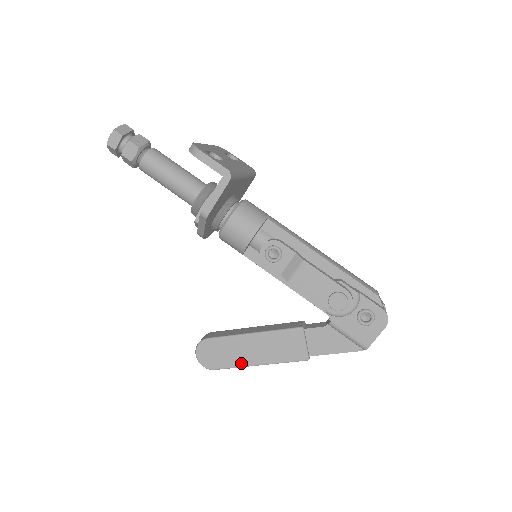
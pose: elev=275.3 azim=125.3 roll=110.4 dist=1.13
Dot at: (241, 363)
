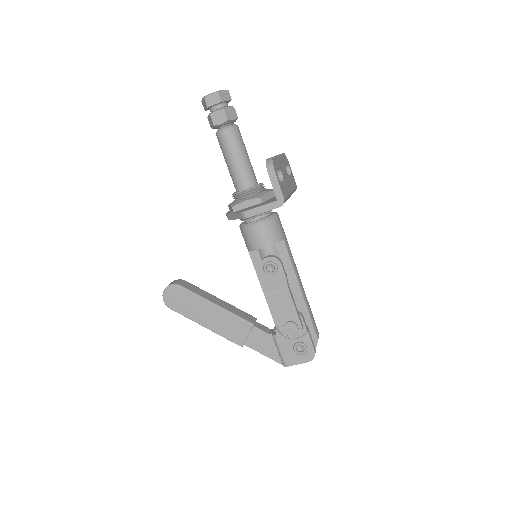
Dot at: (193, 318)
